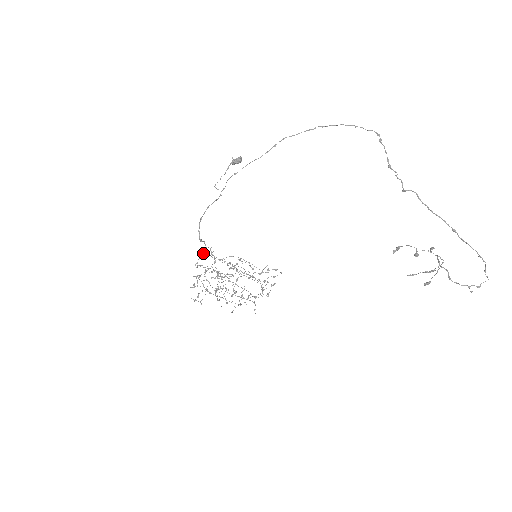
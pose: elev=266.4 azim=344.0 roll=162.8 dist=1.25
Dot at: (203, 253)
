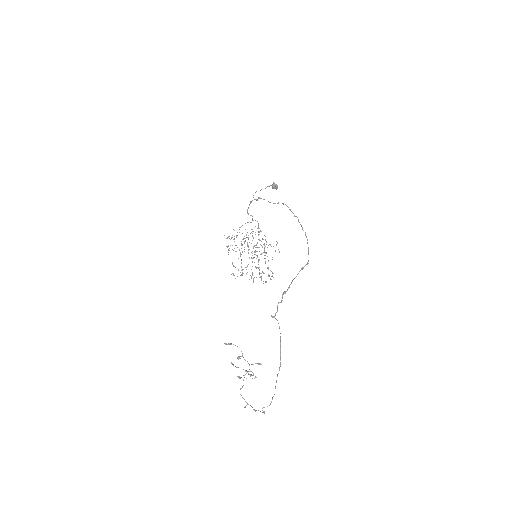
Dot at: occluded
